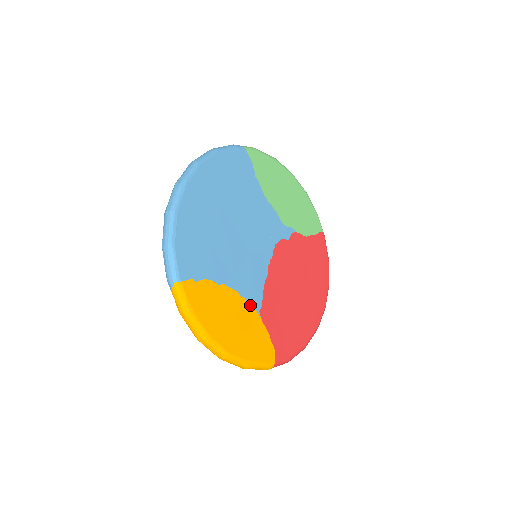
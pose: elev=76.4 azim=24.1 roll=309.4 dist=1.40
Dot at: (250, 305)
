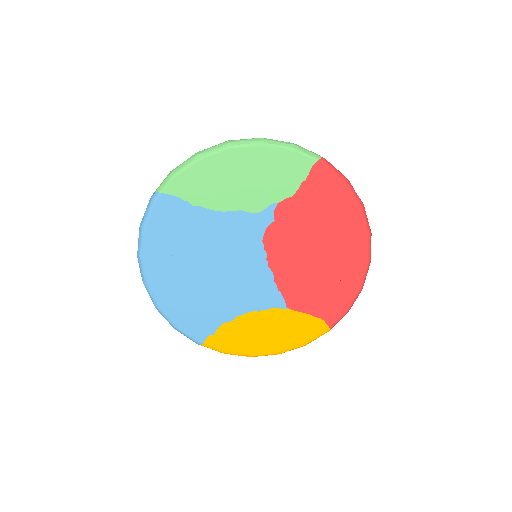
Dot at: (273, 309)
